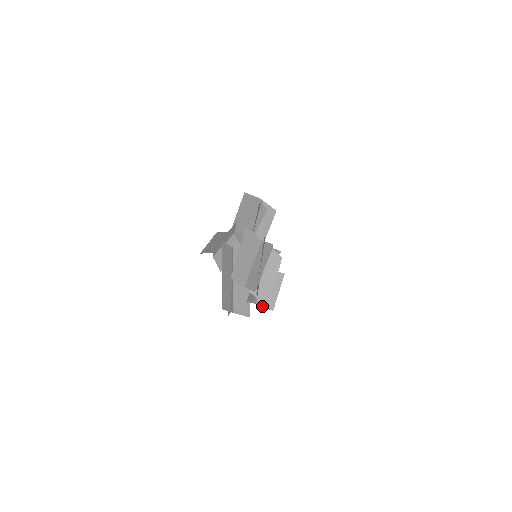
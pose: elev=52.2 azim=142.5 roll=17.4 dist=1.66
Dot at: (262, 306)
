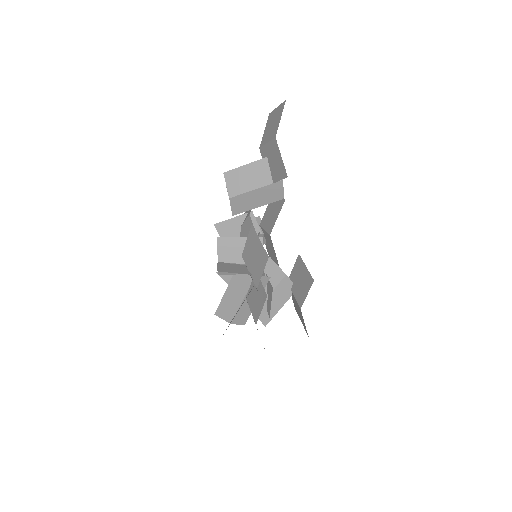
Dot at: occluded
